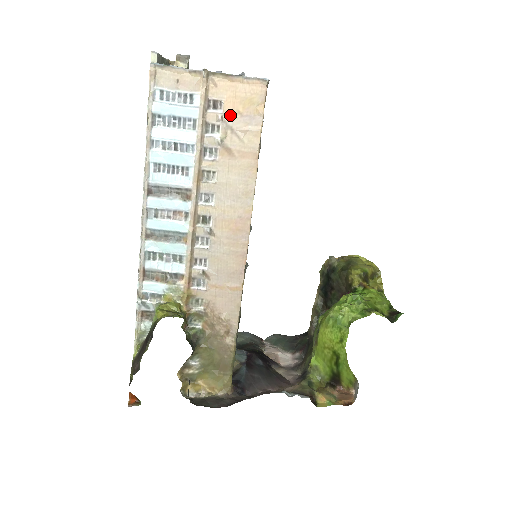
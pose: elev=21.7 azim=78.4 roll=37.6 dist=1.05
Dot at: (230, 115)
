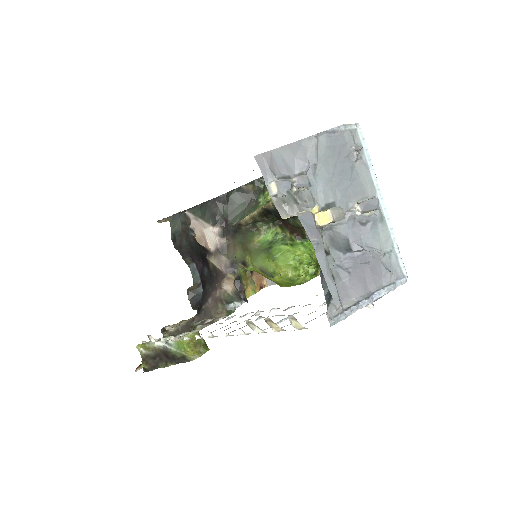
Dot at: occluded
